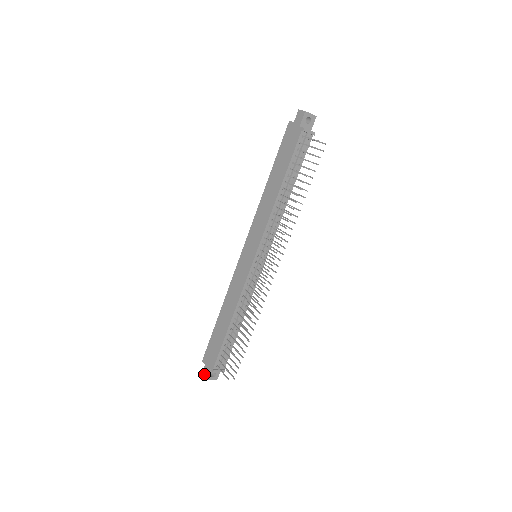
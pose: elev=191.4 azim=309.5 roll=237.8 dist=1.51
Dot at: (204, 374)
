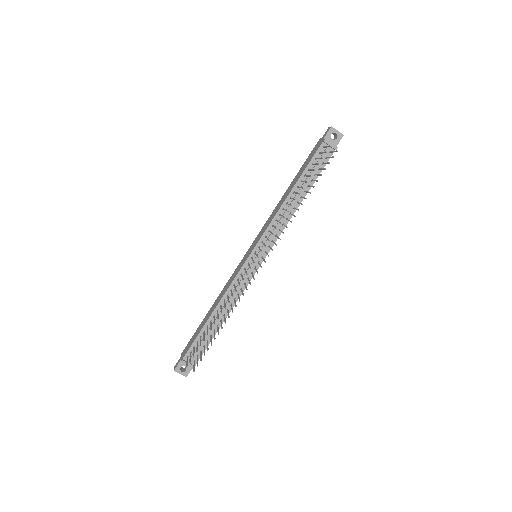
Dot at: (176, 365)
